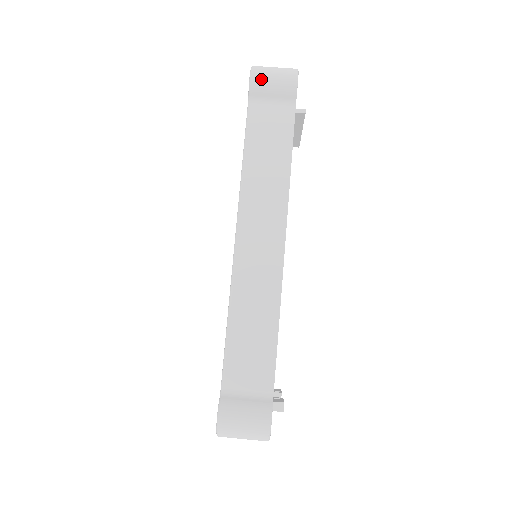
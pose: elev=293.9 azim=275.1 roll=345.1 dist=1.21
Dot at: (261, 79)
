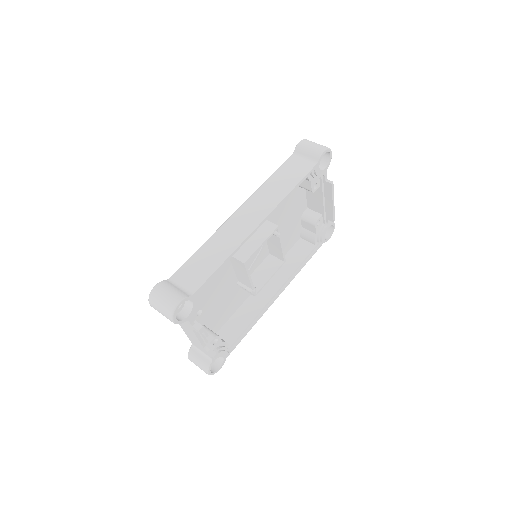
Dot at: (304, 144)
